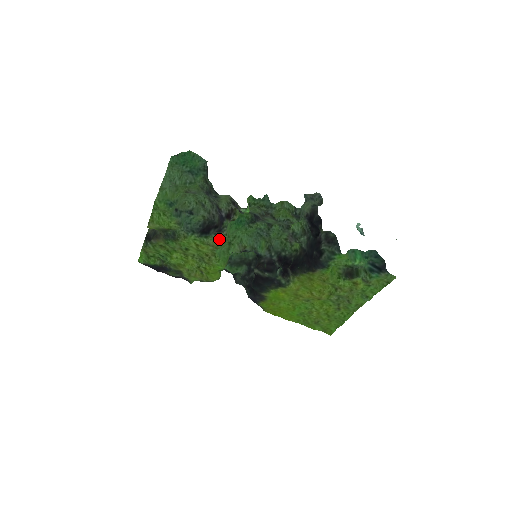
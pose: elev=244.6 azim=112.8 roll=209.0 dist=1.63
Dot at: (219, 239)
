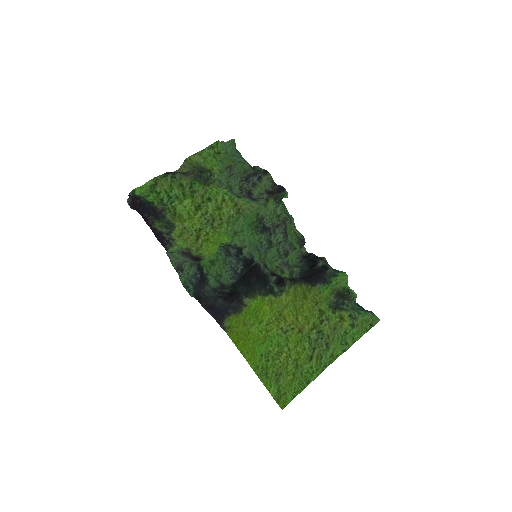
Dot at: (250, 204)
